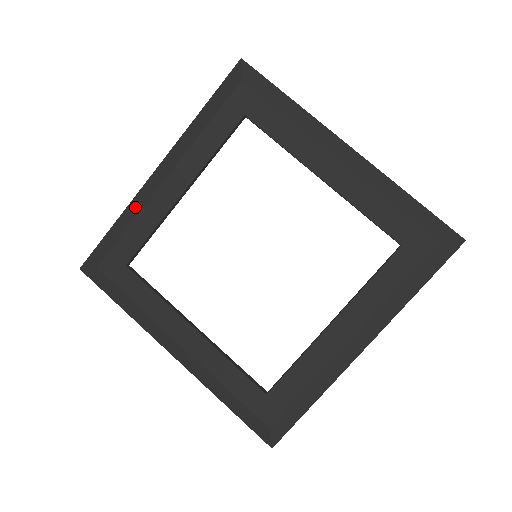
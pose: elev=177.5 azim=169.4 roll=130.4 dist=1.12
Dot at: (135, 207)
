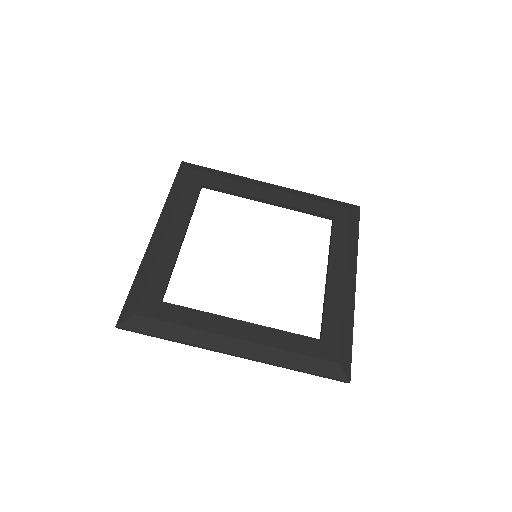
Dot at: (242, 179)
